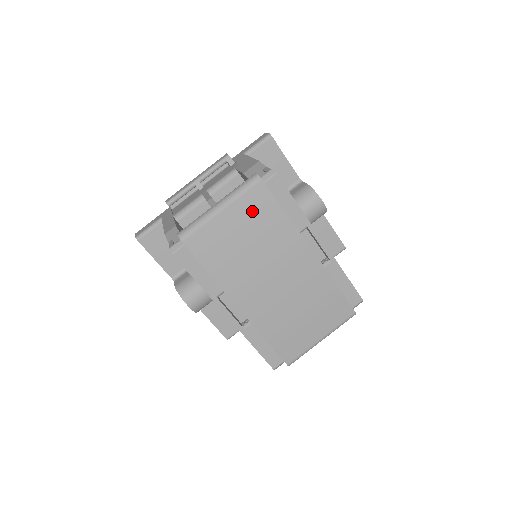
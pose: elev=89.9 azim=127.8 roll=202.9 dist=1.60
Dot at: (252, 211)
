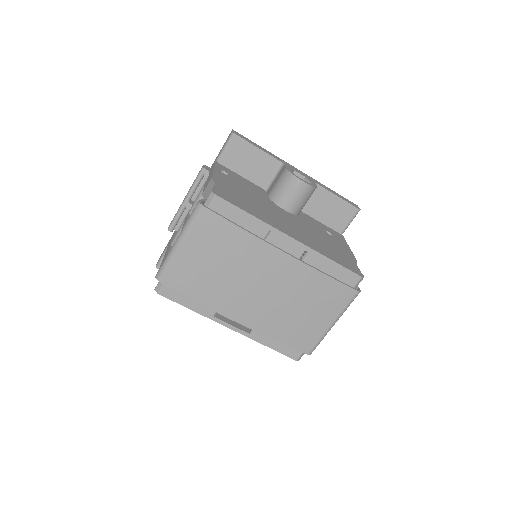
Dot at: (208, 237)
